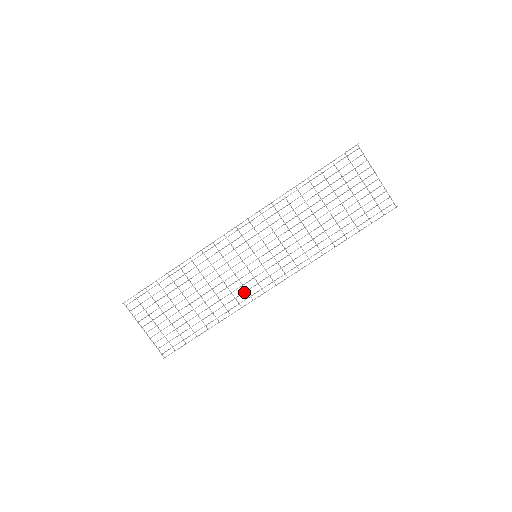
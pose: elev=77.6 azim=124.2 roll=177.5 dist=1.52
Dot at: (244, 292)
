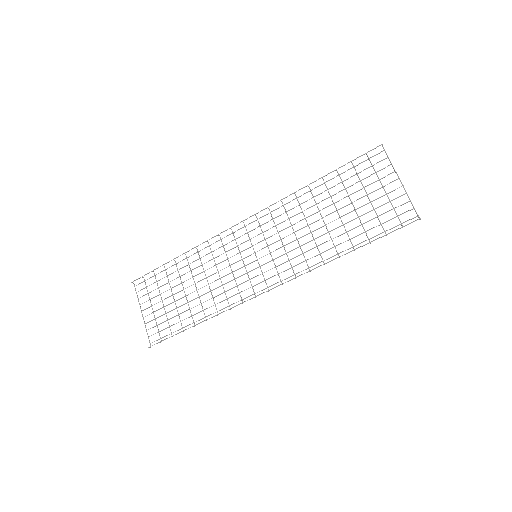
Dot at: (237, 293)
